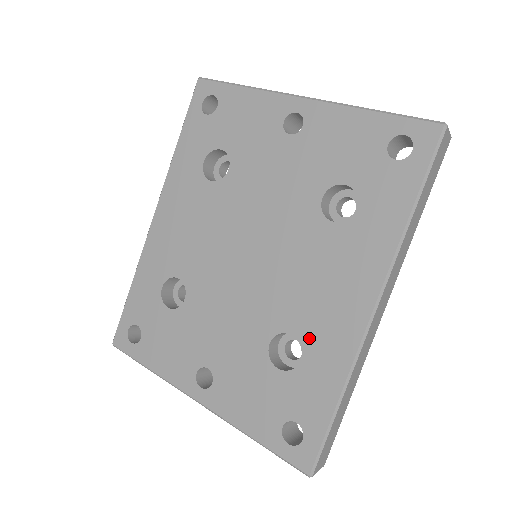
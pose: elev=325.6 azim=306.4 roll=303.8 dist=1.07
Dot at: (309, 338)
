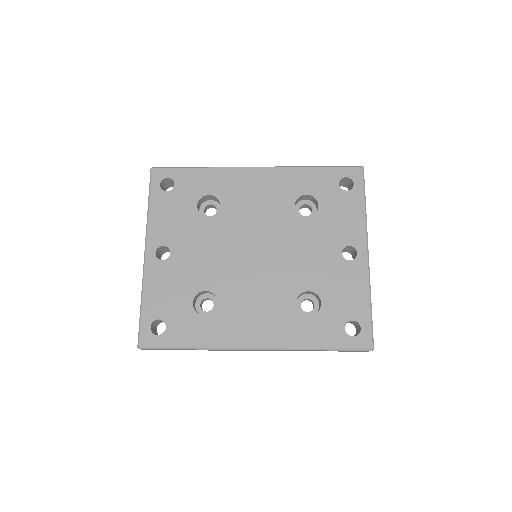
Dot at: (220, 315)
